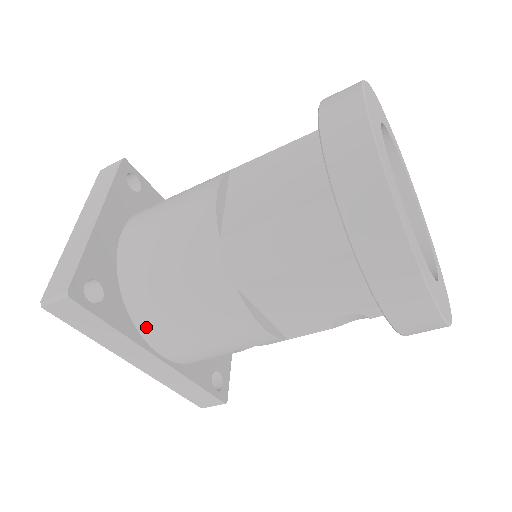
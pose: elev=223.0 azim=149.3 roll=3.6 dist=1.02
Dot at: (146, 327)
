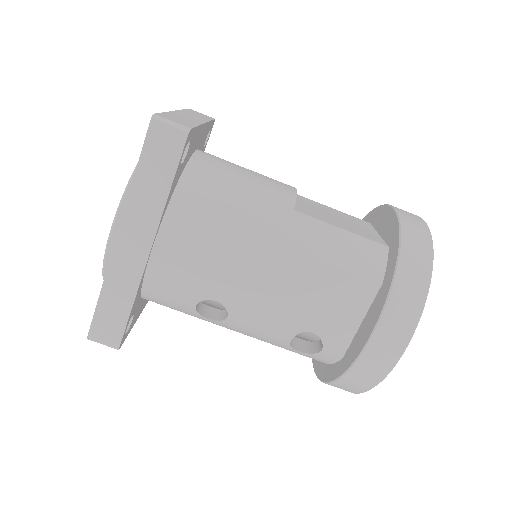
Dot at: (177, 216)
